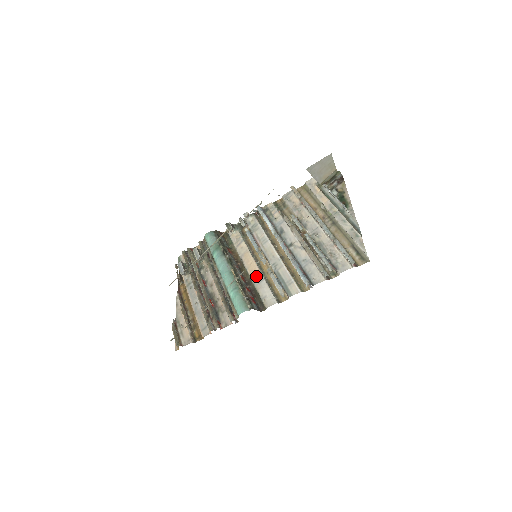
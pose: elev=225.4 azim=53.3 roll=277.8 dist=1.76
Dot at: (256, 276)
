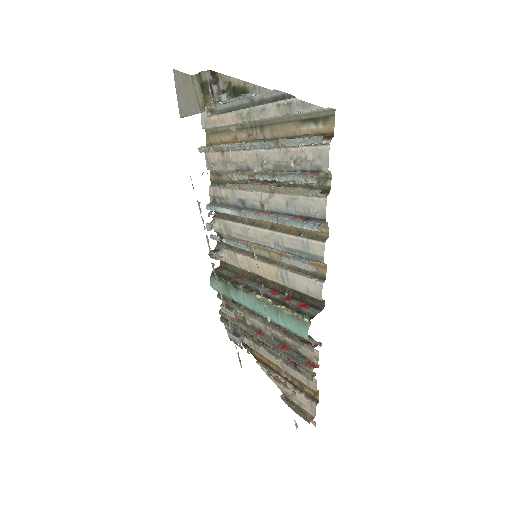
Dot at: (278, 276)
